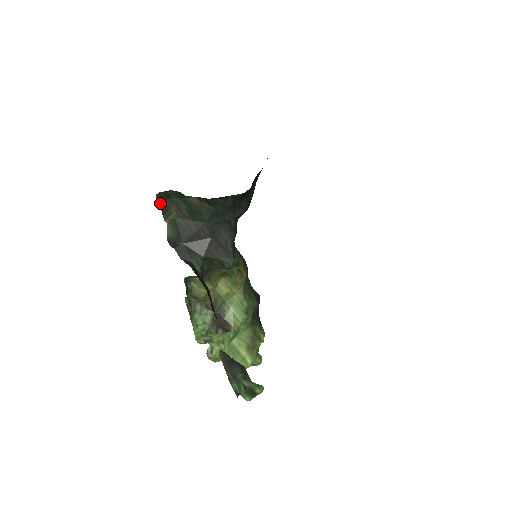
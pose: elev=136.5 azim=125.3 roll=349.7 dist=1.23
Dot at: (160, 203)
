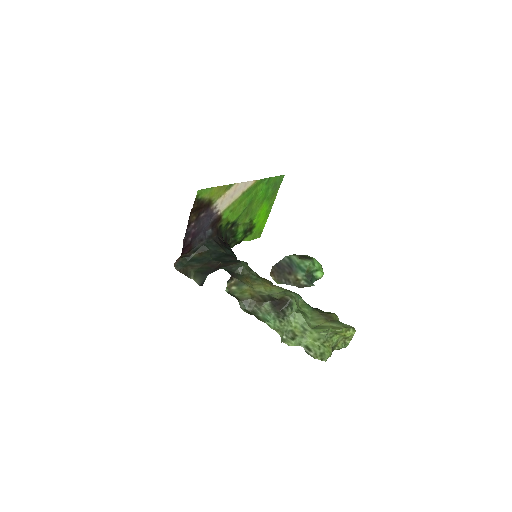
Dot at: (181, 272)
